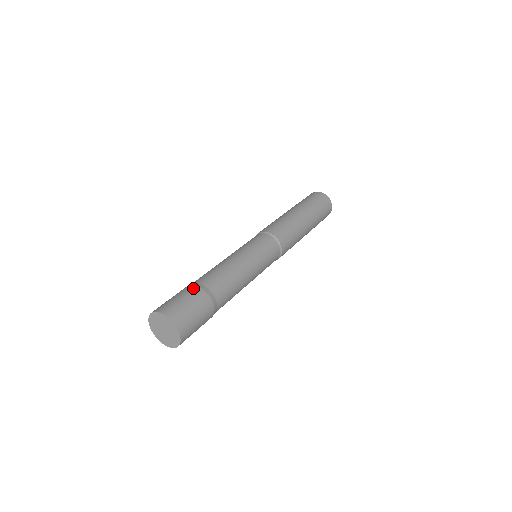
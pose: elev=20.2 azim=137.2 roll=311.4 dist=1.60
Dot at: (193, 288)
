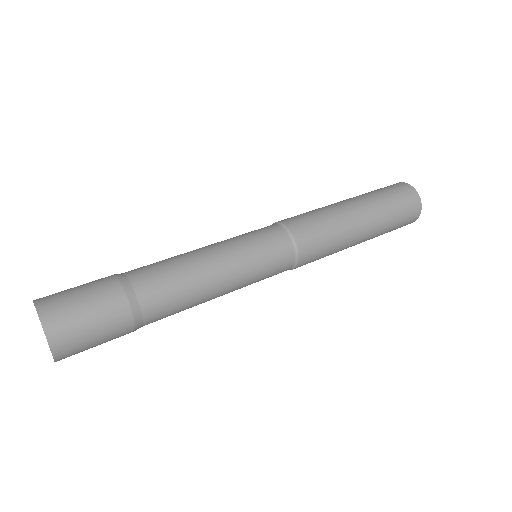
Dot at: (117, 295)
